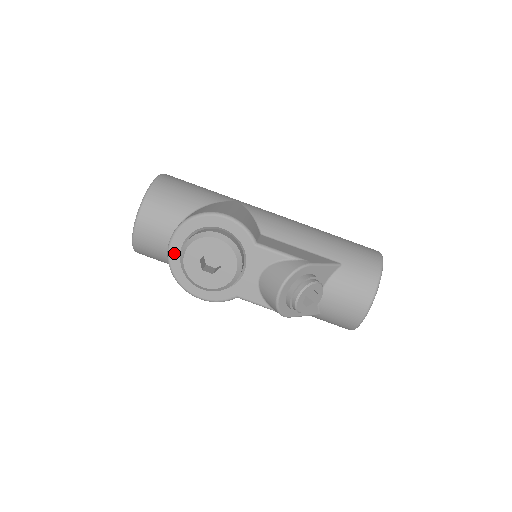
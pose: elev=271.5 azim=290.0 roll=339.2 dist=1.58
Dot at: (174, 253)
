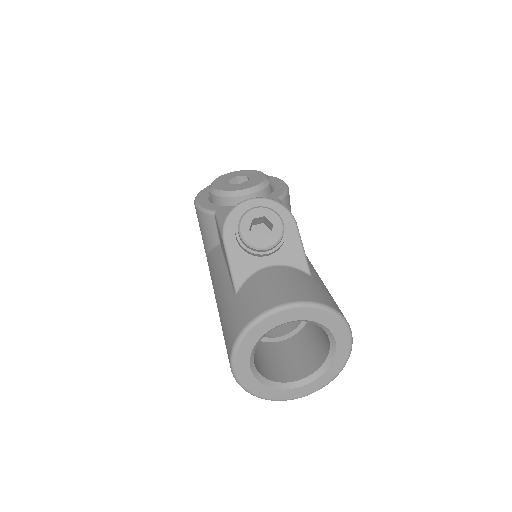
Dot at: occluded
